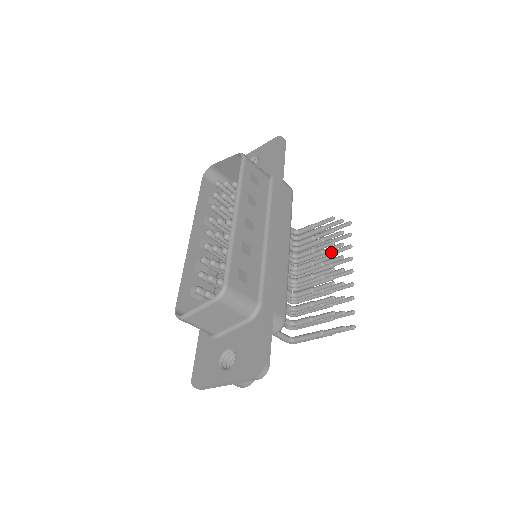
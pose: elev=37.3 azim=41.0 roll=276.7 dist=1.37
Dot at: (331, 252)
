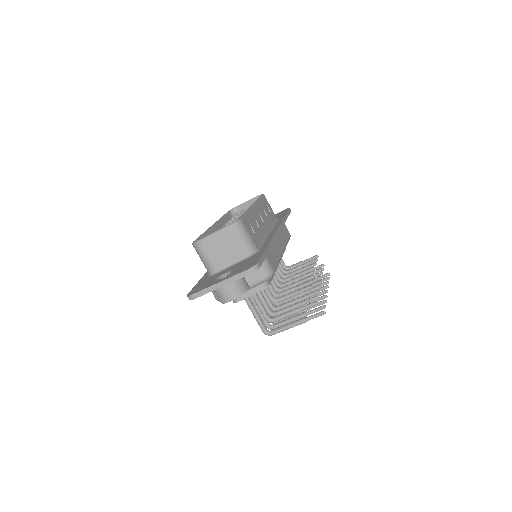
Dot at: occluded
